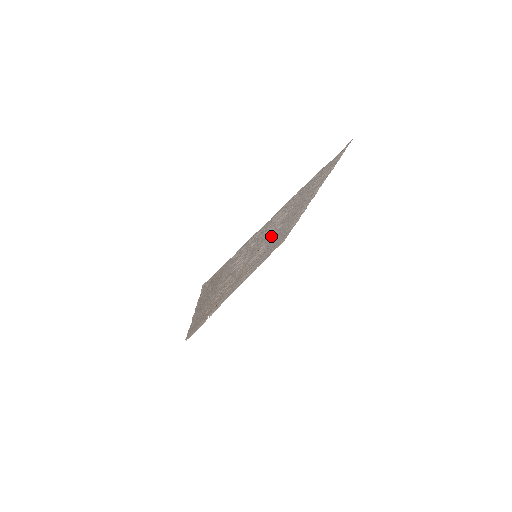
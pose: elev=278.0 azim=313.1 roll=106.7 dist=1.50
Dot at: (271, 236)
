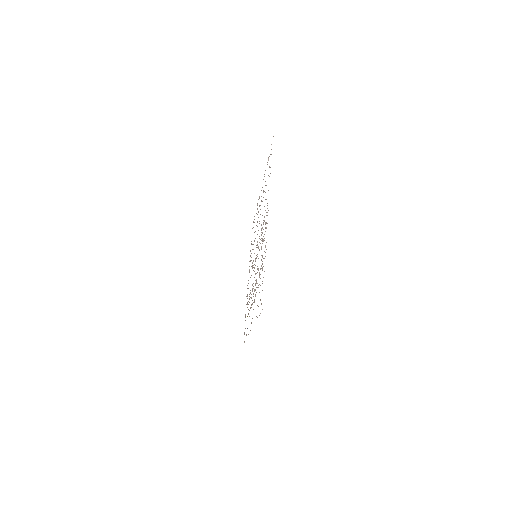
Dot at: (259, 236)
